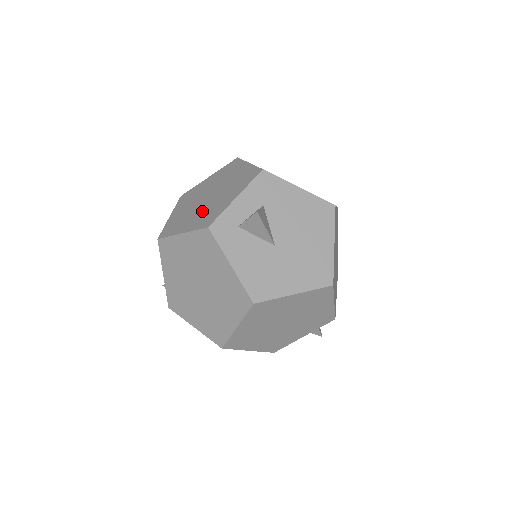
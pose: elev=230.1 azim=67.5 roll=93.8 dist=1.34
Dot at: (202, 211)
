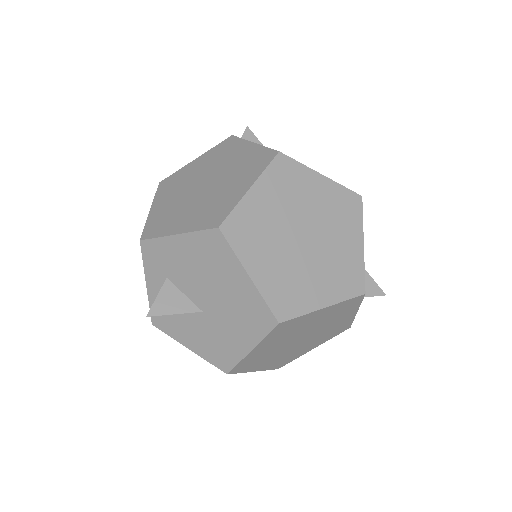
Dot at: occluded
